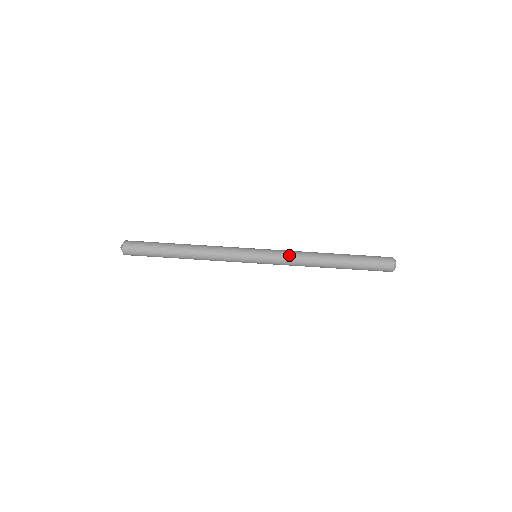
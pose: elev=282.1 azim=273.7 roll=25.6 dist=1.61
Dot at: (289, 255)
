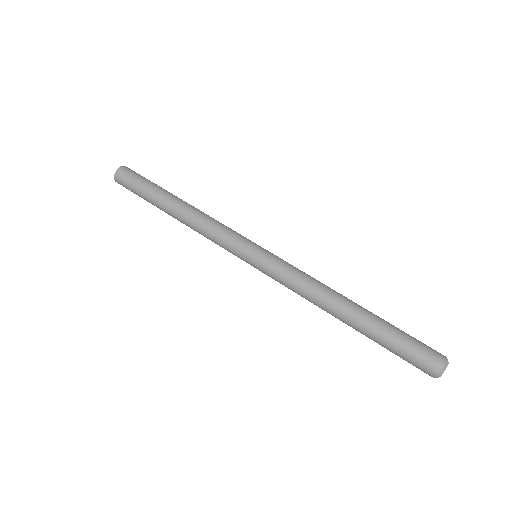
Dot at: (297, 273)
